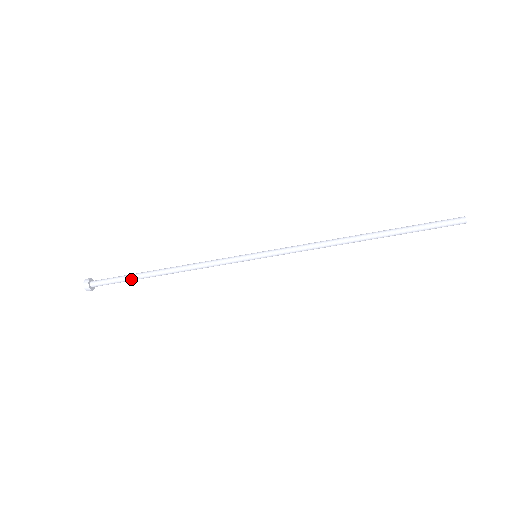
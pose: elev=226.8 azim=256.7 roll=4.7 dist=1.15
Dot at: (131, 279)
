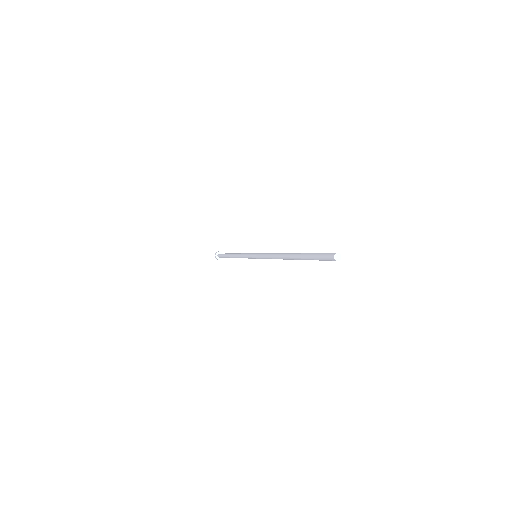
Dot at: occluded
